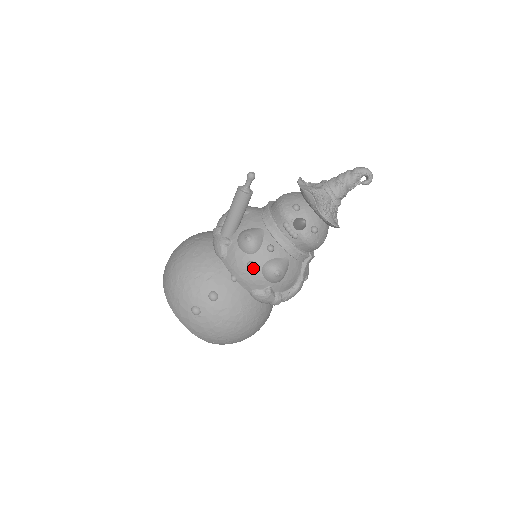
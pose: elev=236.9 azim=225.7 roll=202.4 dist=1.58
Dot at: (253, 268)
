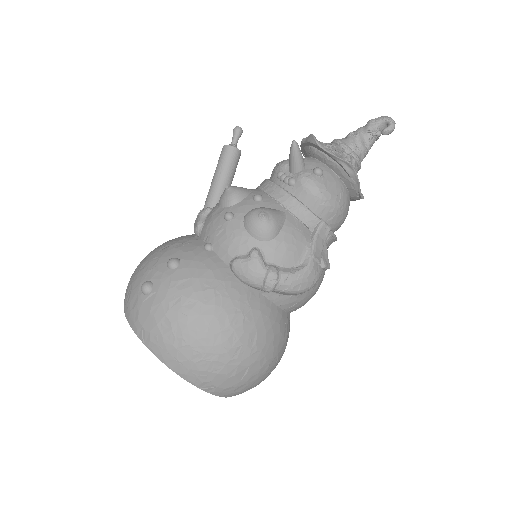
Dot at: (232, 220)
